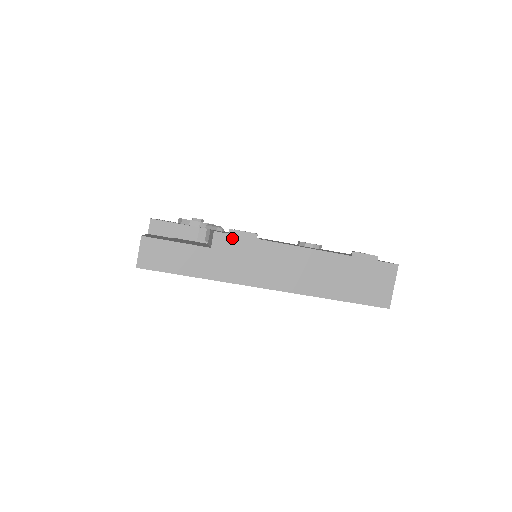
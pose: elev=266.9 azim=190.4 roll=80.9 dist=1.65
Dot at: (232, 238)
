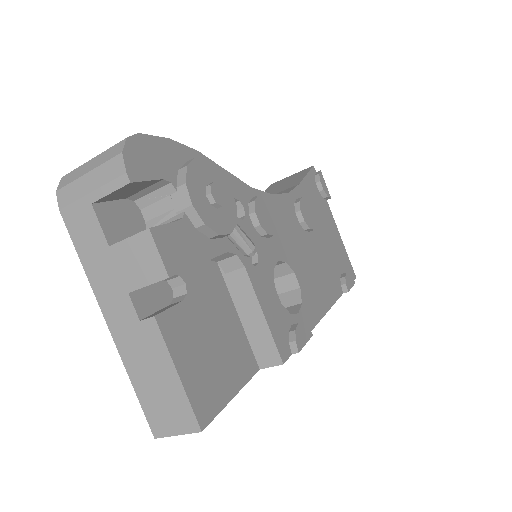
Dot at: occluded
